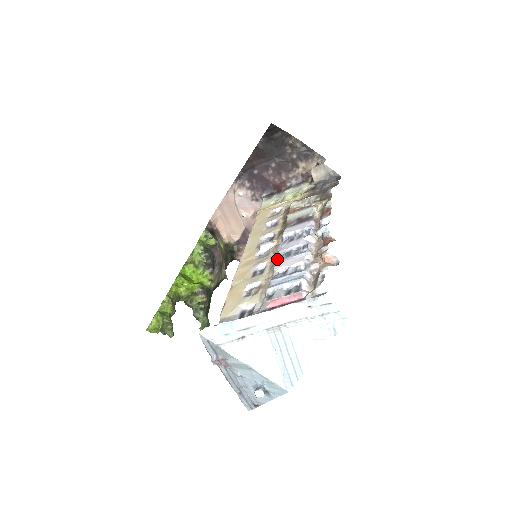
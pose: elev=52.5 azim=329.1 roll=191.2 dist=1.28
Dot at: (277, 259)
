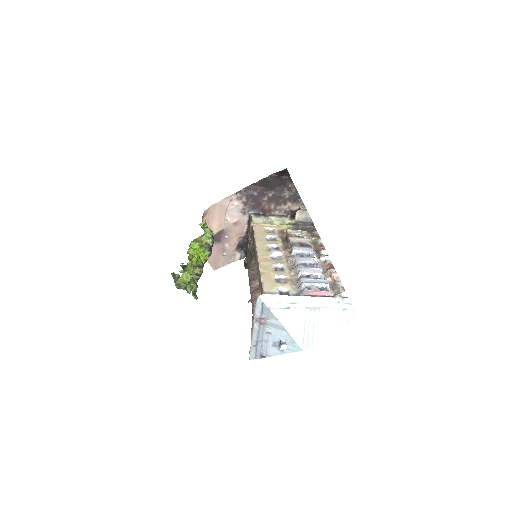
Dot at: (298, 265)
